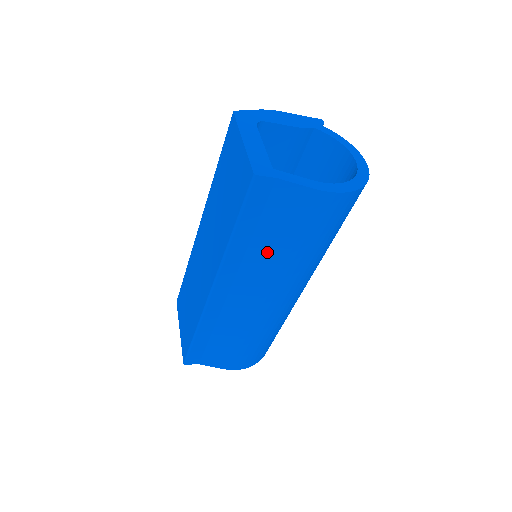
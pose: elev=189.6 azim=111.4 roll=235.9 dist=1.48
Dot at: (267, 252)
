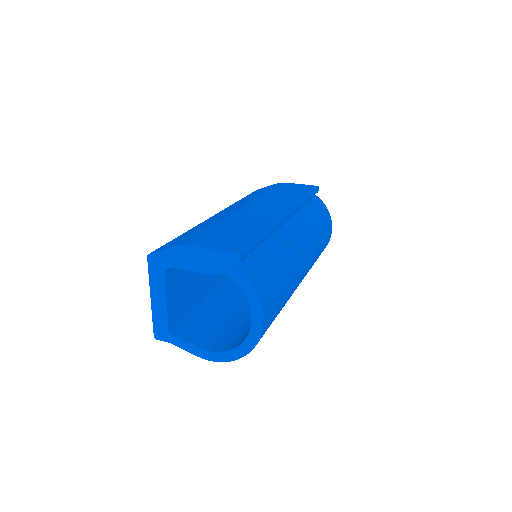
Dot at: occluded
